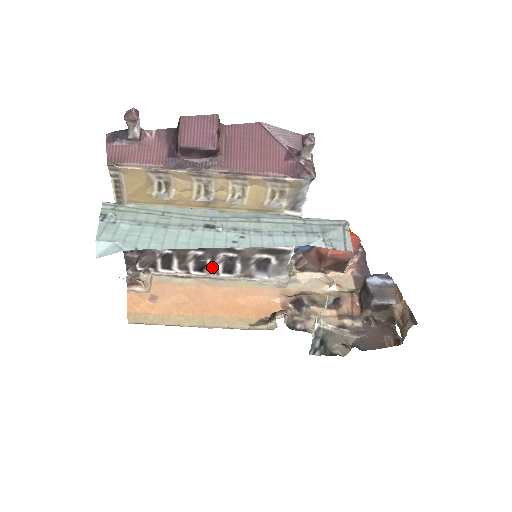
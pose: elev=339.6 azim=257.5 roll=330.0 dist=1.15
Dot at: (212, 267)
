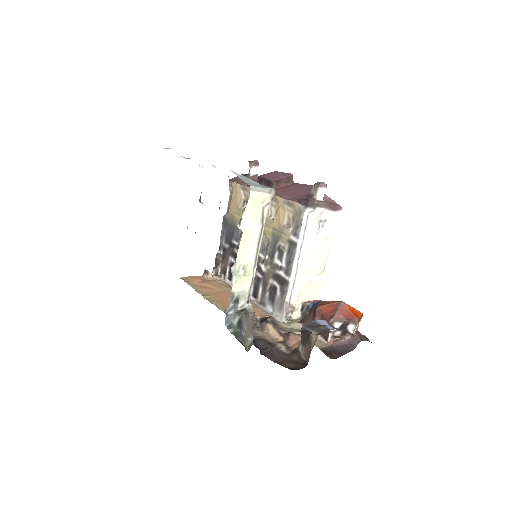
Dot at: occluded
